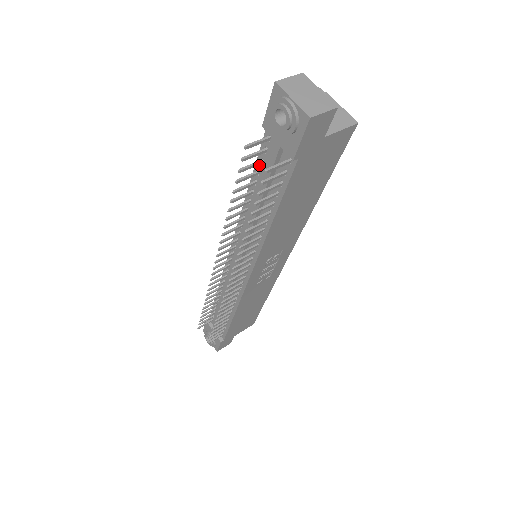
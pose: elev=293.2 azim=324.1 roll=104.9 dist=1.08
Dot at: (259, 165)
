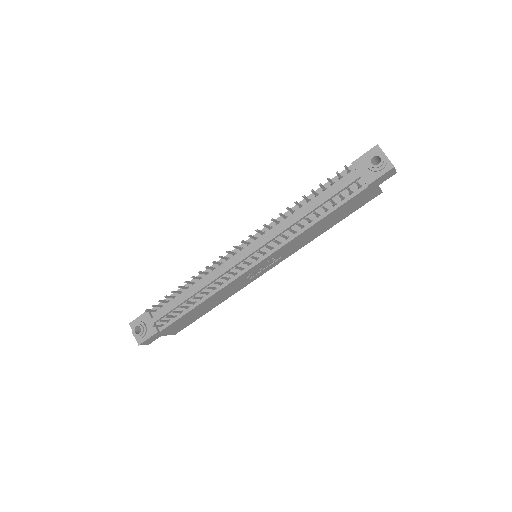
Dot at: (328, 185)
